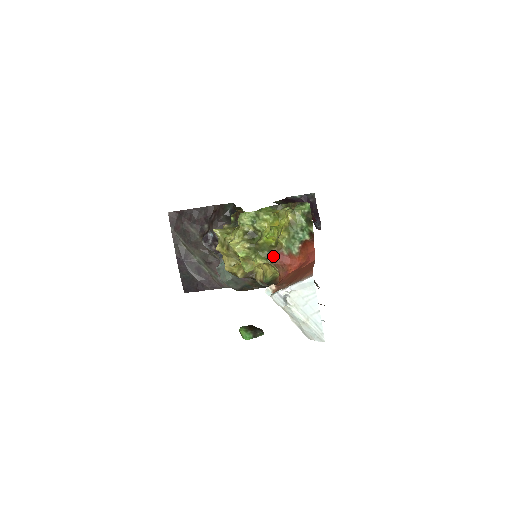
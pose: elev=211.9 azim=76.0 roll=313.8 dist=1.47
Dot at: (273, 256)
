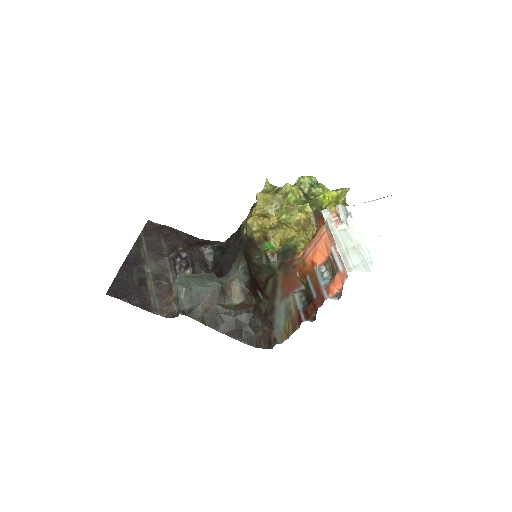
Dot at: (318, 216)
